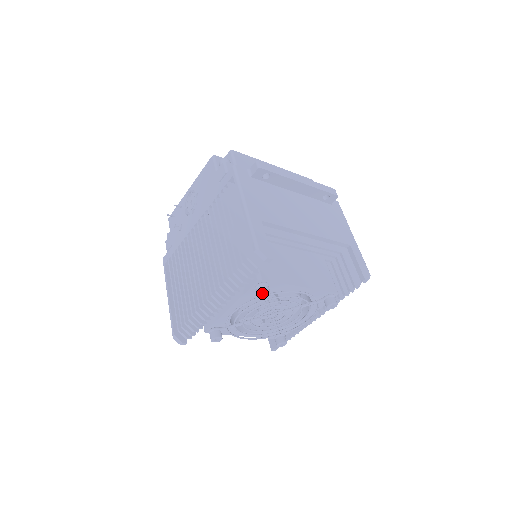
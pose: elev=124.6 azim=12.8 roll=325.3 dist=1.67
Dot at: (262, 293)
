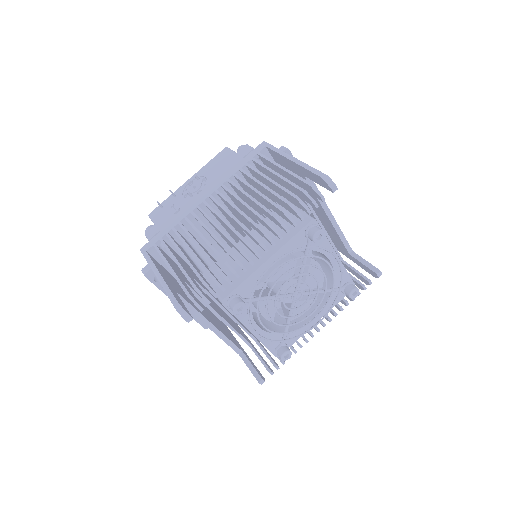
Dot at: (319, 230)
